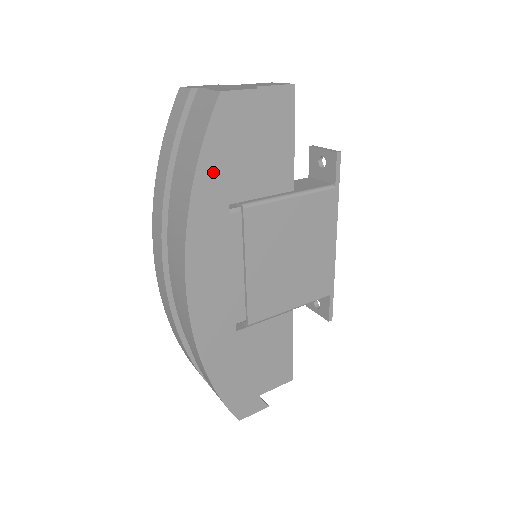
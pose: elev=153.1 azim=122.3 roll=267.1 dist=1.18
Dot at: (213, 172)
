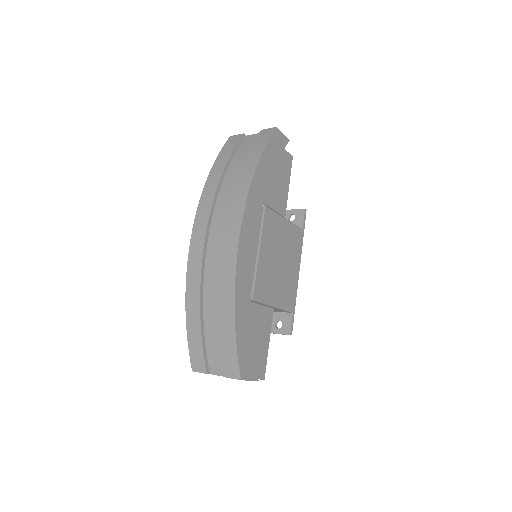
Dot at: (266, 165)
